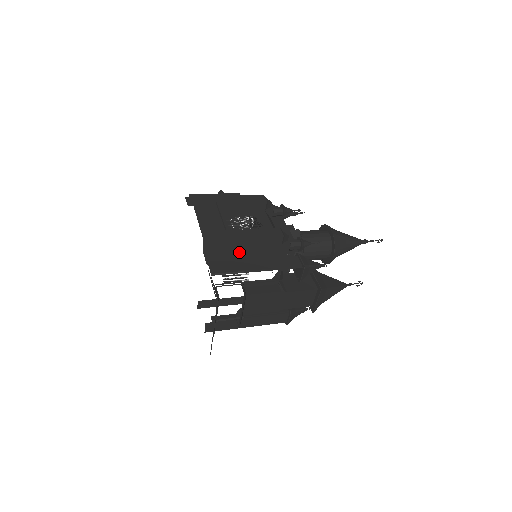
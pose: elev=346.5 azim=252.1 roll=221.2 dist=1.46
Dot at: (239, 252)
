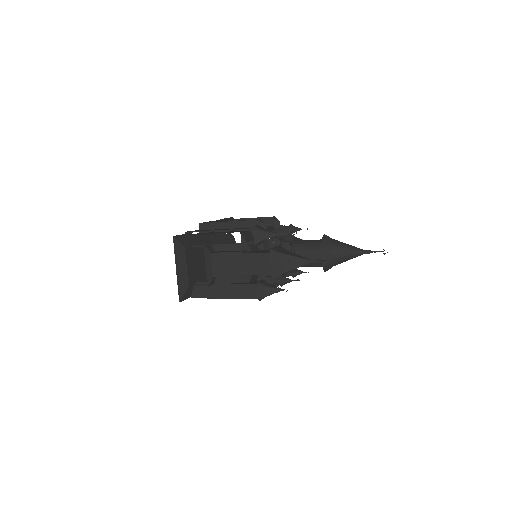
Dot at: (222, 232)
